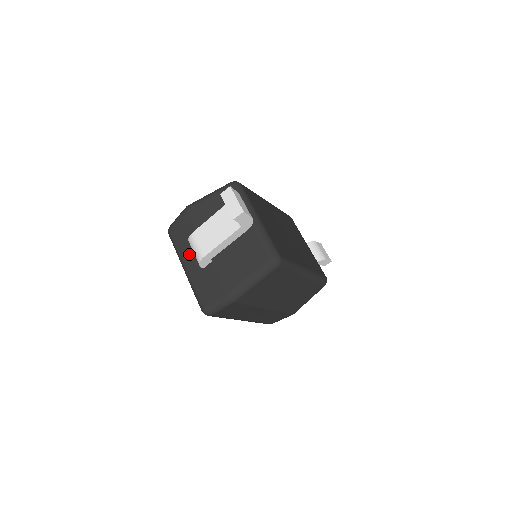
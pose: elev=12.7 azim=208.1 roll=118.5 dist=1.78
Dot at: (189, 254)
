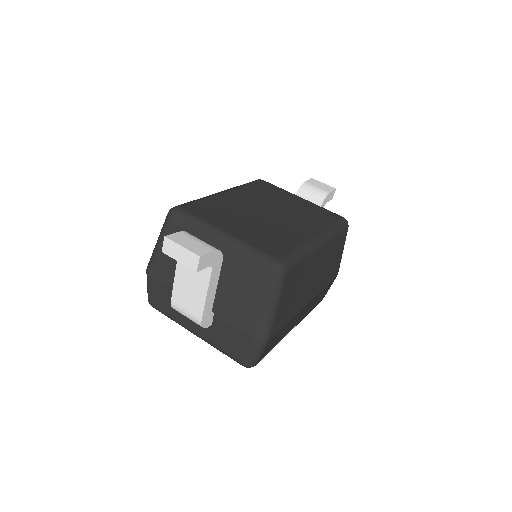
Dot at: (187, 318)
